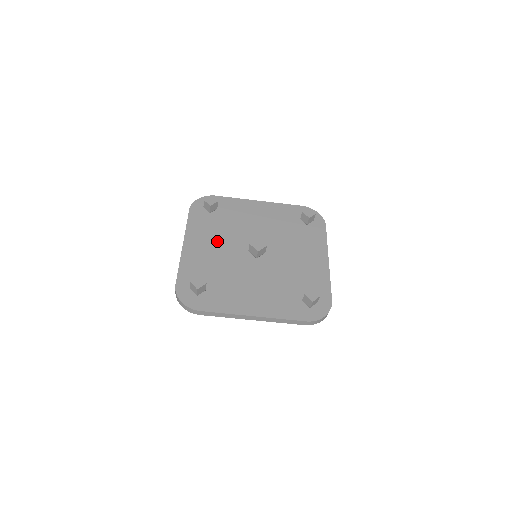
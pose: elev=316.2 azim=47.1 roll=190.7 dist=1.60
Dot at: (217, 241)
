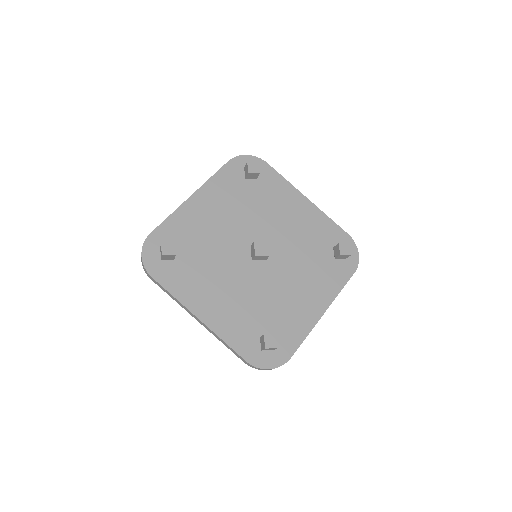
Dot at: (218, 281)
